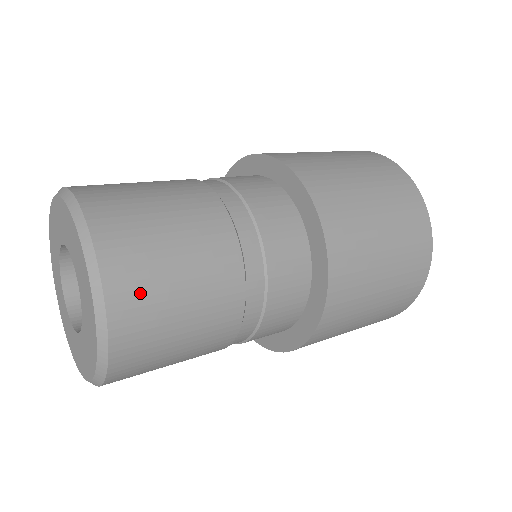
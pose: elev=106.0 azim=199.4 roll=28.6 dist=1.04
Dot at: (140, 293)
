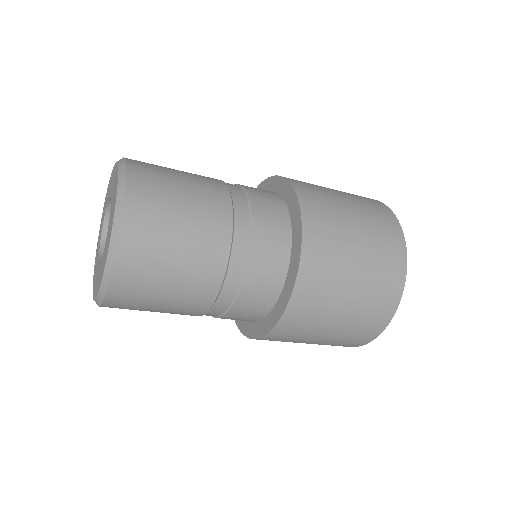
Dot at: (139, 272)
